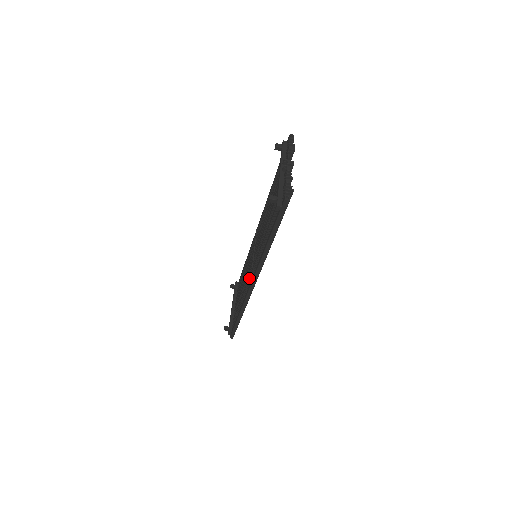
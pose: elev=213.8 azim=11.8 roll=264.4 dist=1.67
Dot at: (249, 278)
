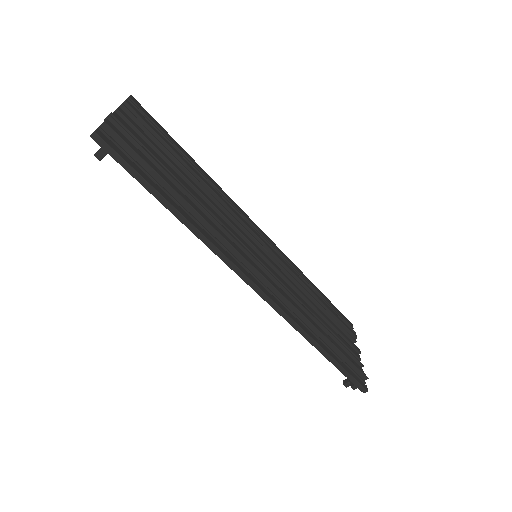
Dot at: occluded
